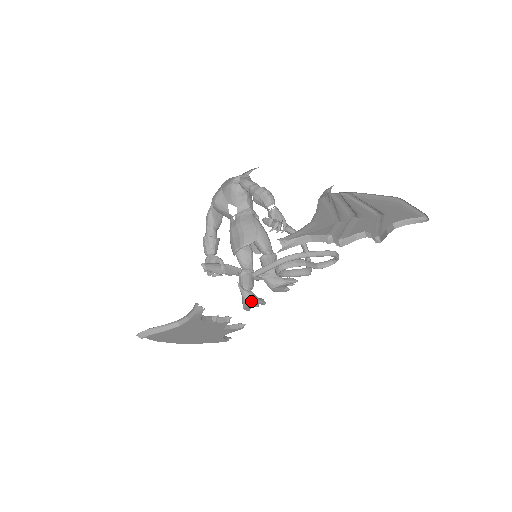
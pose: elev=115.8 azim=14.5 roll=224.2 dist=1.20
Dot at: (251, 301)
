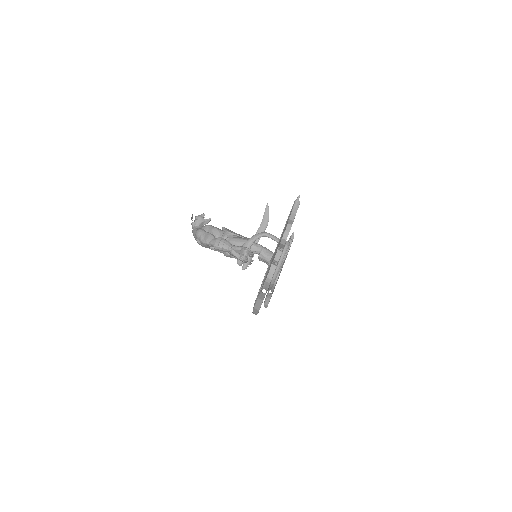
Dot at: (281, 267)
